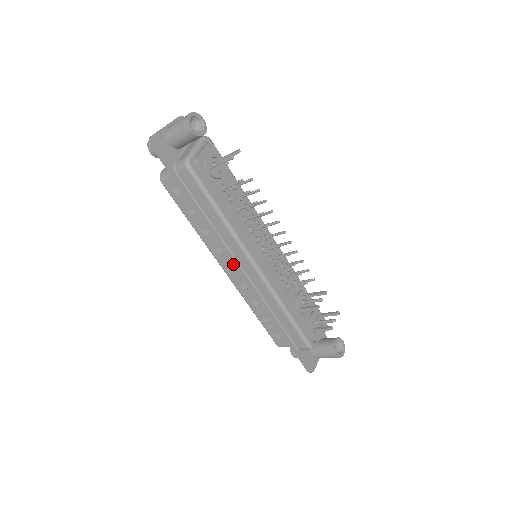
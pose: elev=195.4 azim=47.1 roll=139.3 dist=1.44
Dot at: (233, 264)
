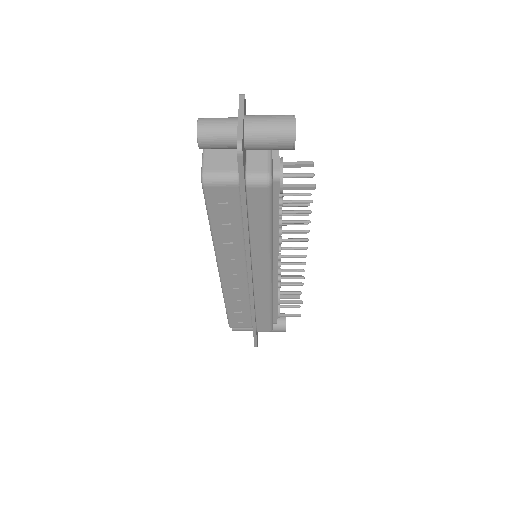
Dot at: (249, 274)
